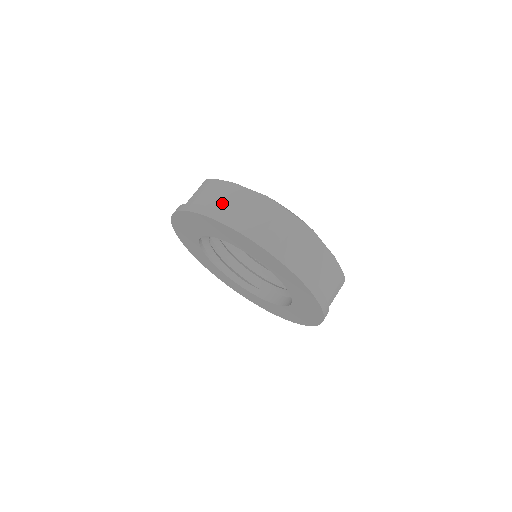
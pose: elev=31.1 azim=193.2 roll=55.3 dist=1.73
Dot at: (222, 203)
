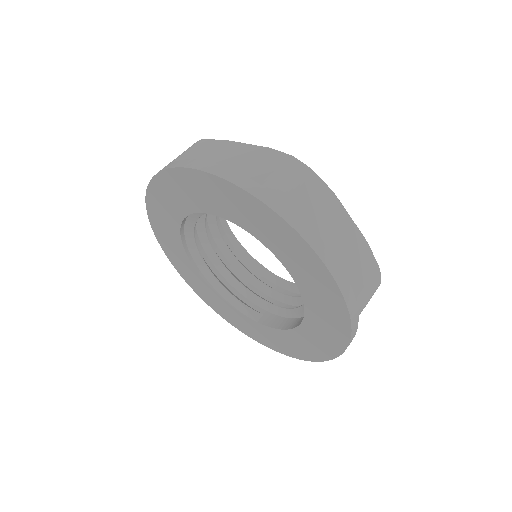
Dot at: (209, 159)
